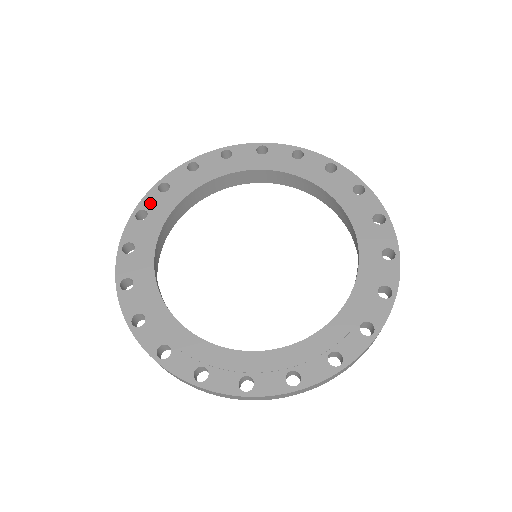
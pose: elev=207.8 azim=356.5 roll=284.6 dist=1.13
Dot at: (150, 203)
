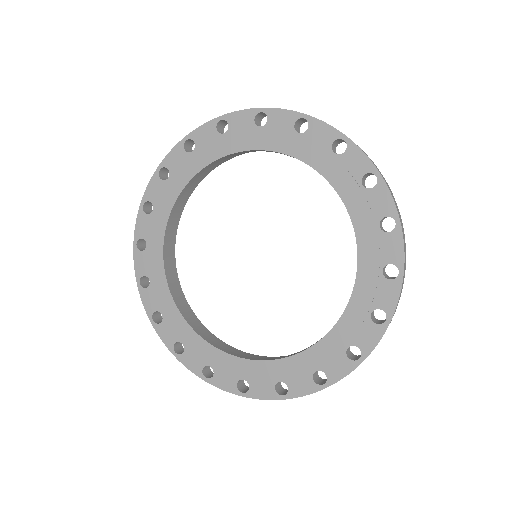
Dot at: (238, 123)
